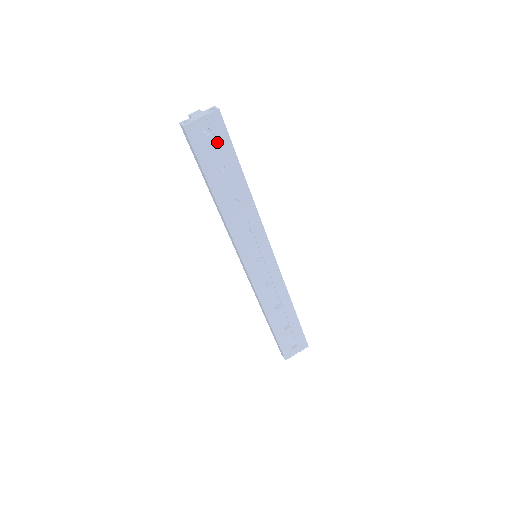
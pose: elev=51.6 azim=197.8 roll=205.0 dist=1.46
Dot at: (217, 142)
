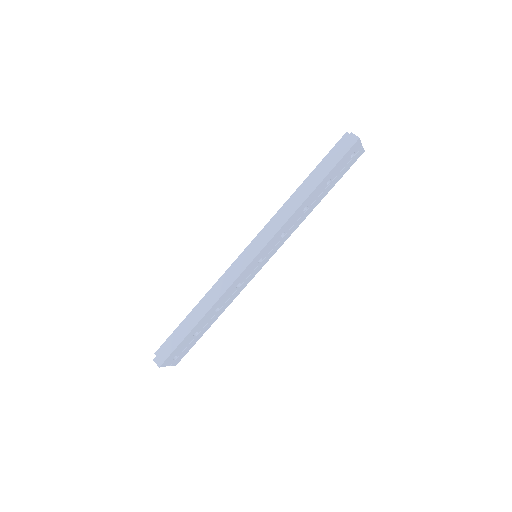
Dot at: (346, 165)
